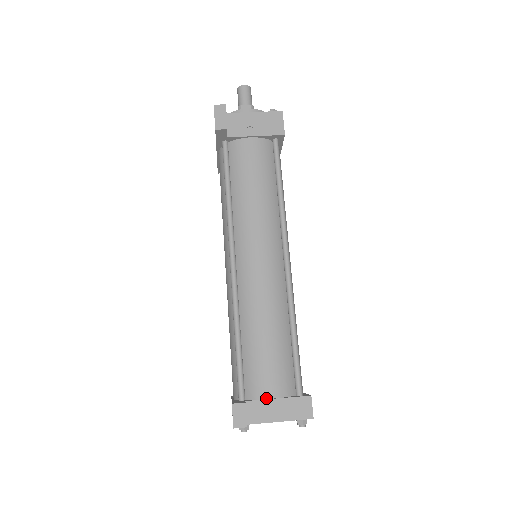
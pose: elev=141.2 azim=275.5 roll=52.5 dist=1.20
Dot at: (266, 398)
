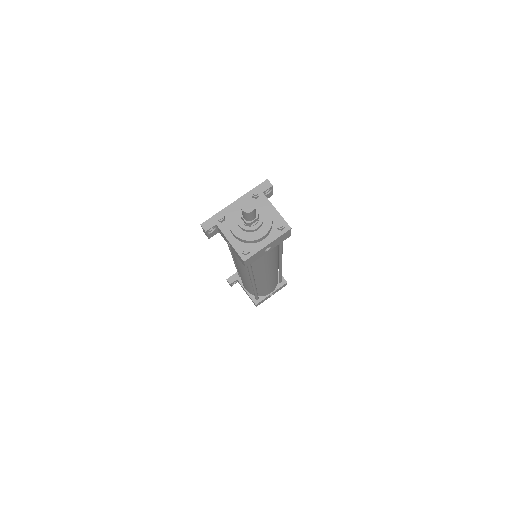
Dot at: (244, 287)
